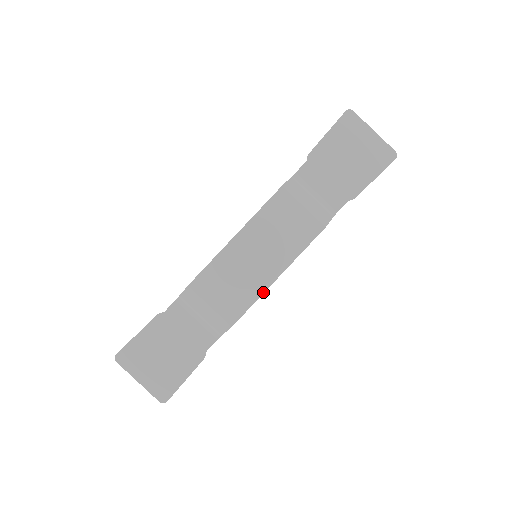
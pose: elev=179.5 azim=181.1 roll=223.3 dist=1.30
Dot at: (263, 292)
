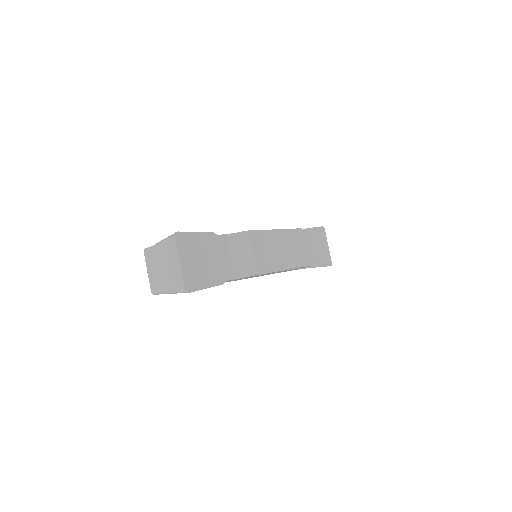
Dot at: (277, 271)
